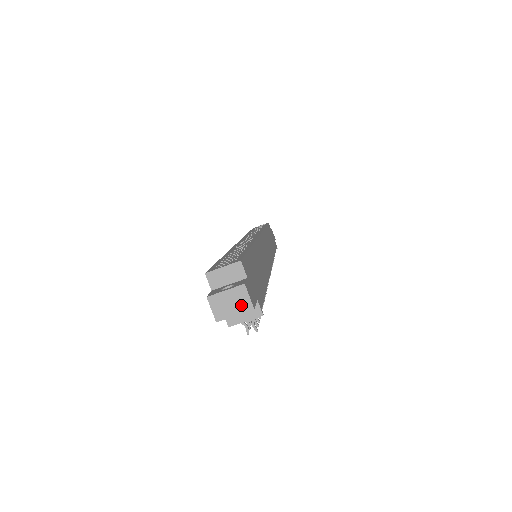
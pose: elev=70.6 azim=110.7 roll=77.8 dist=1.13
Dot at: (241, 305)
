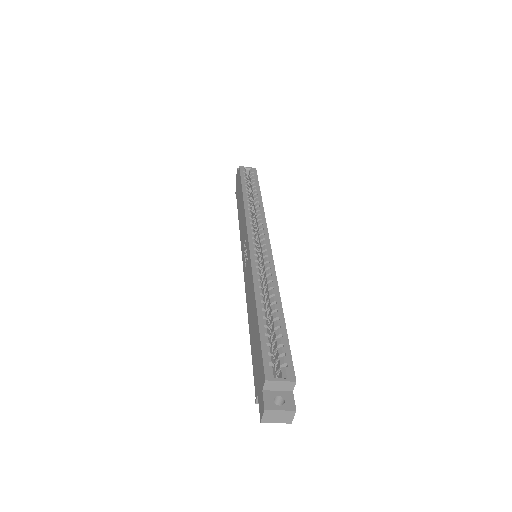
Dot at: (285, 419)
